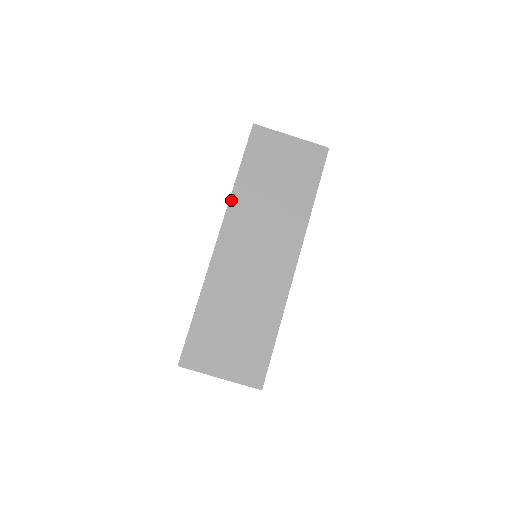
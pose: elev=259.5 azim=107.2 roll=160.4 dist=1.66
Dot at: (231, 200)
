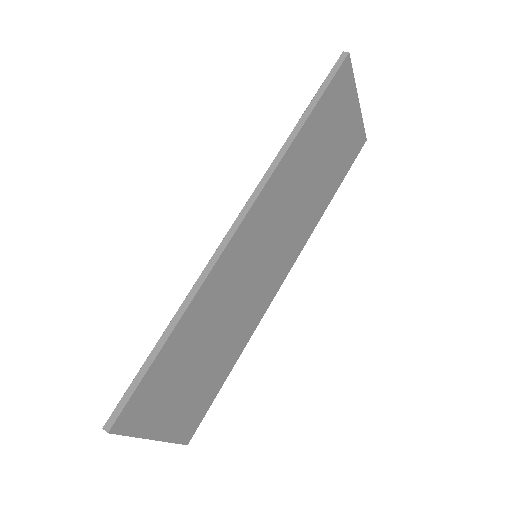
Dot at: (281, 163)
